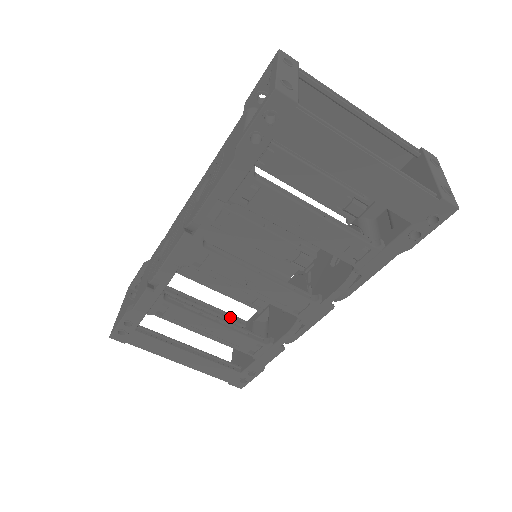
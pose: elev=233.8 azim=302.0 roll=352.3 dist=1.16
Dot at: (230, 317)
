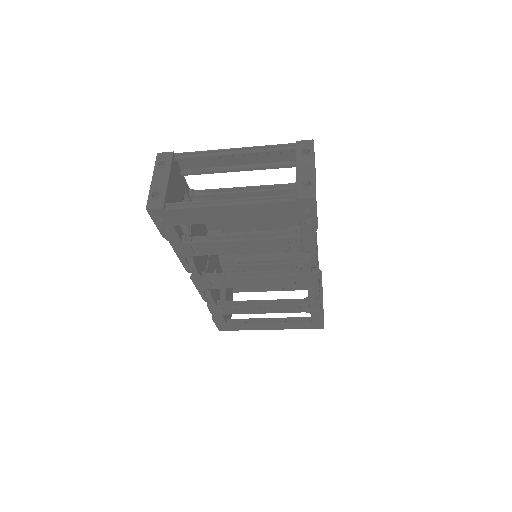
Dot at: occluded
